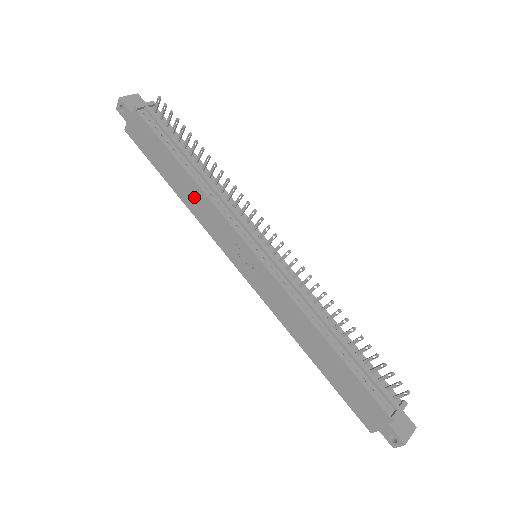
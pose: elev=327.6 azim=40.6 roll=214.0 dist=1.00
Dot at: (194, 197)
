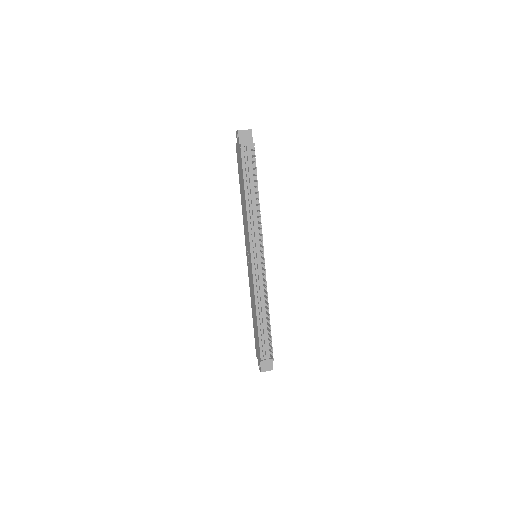
Dot at: (244, 209)
